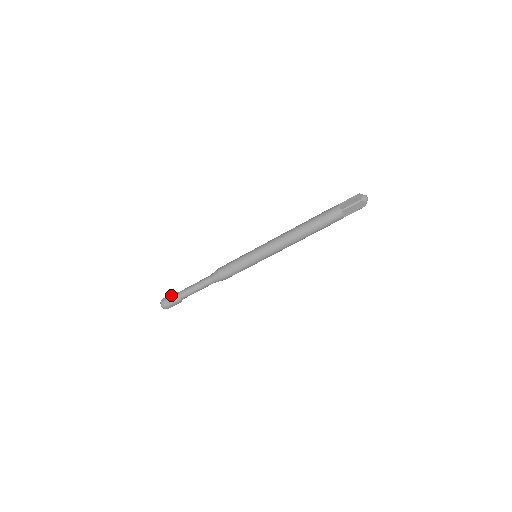
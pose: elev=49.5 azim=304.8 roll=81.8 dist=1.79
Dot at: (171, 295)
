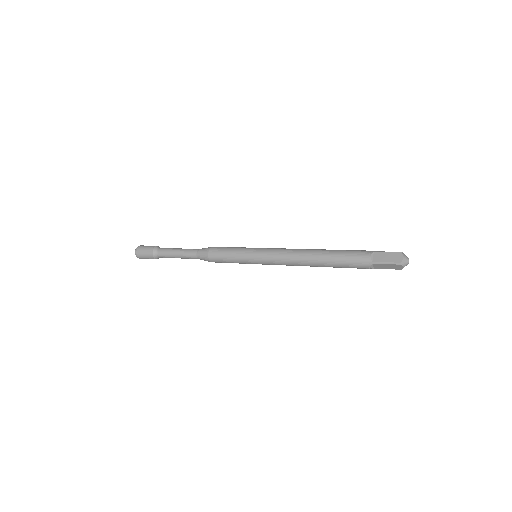
Dot at: (149, 248)
